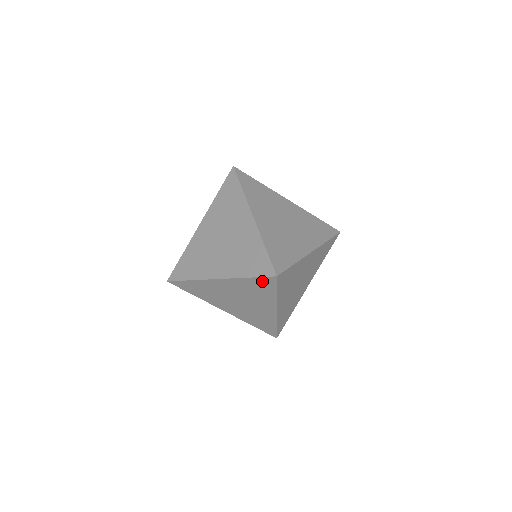
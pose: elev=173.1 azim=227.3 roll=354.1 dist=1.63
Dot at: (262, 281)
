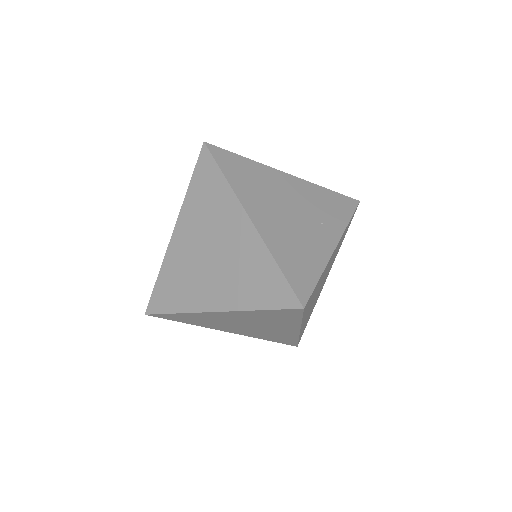
Dot at: (342, 200)
